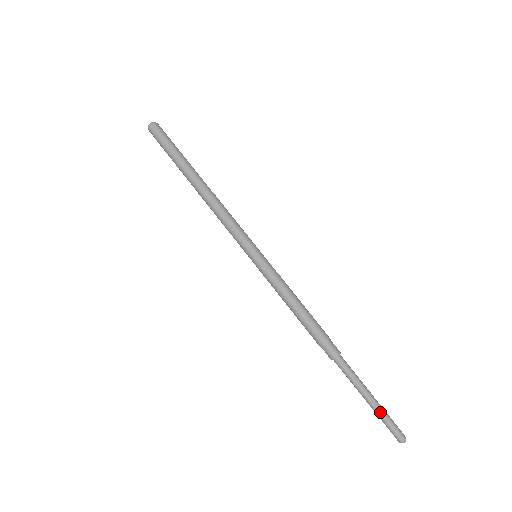
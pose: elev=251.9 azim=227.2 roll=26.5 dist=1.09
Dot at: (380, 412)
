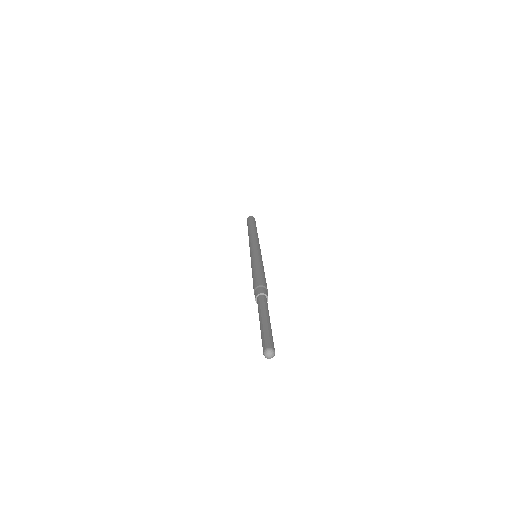
Dot at: (267, 327)
